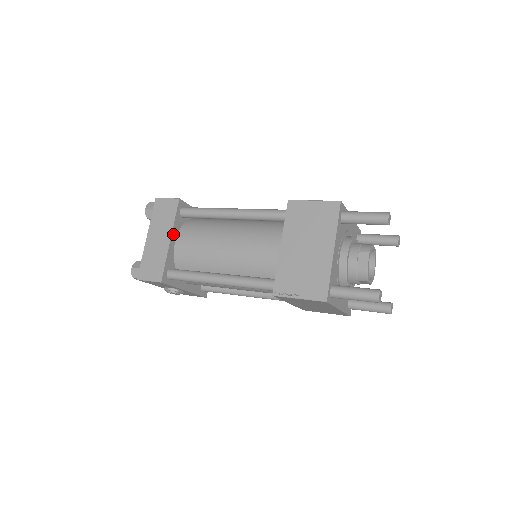
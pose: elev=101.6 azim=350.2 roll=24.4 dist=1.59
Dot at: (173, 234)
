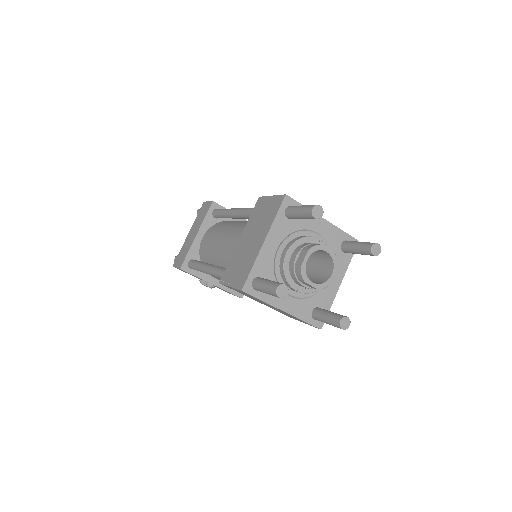
Dot at: (201, 230)
